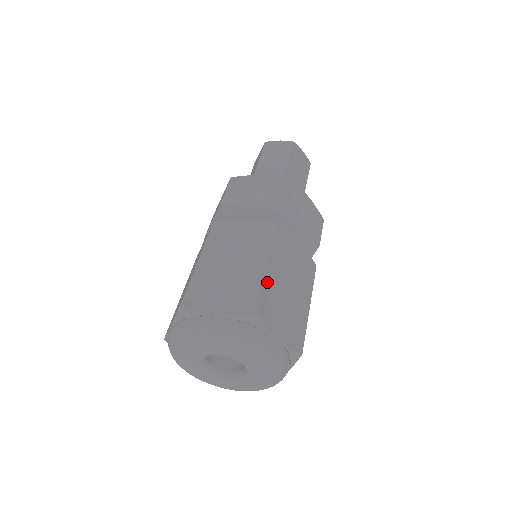
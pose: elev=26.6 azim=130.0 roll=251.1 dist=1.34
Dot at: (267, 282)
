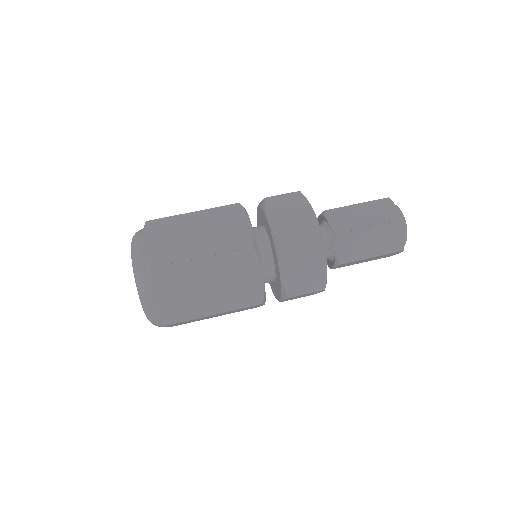
Dot at: (178, 217)
